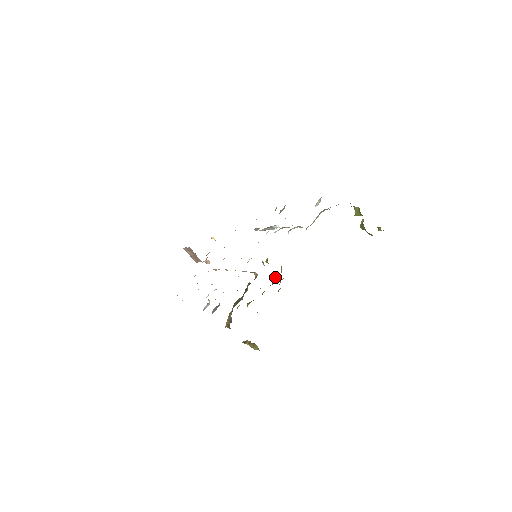
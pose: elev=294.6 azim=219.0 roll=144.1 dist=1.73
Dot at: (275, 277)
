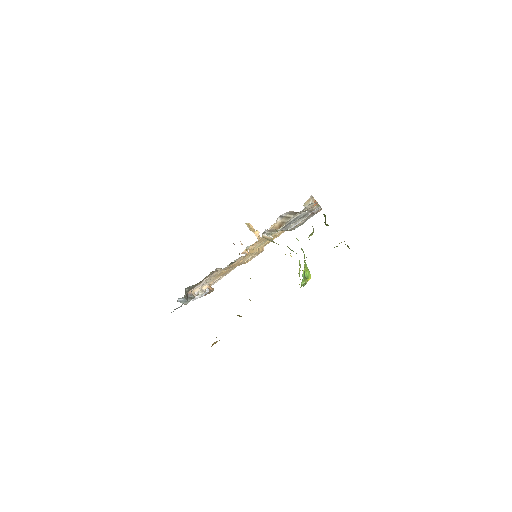
Dot at: occluded
